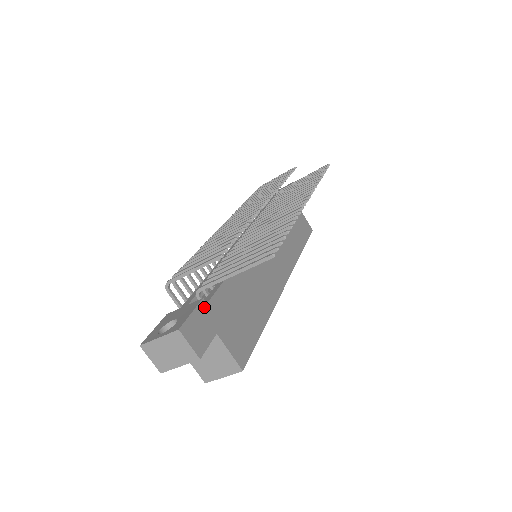
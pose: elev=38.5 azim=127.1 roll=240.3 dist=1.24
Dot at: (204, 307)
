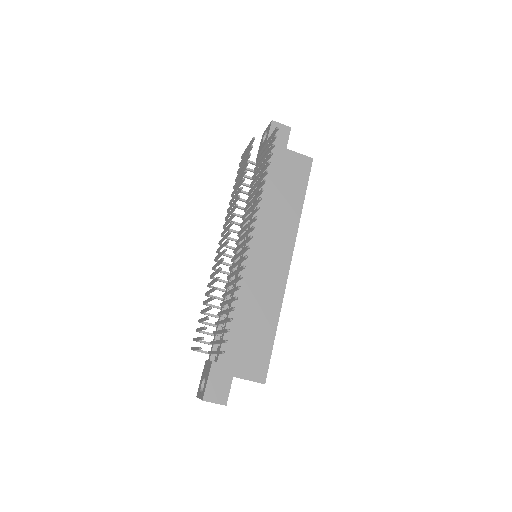
Dot at: (216, 367)
